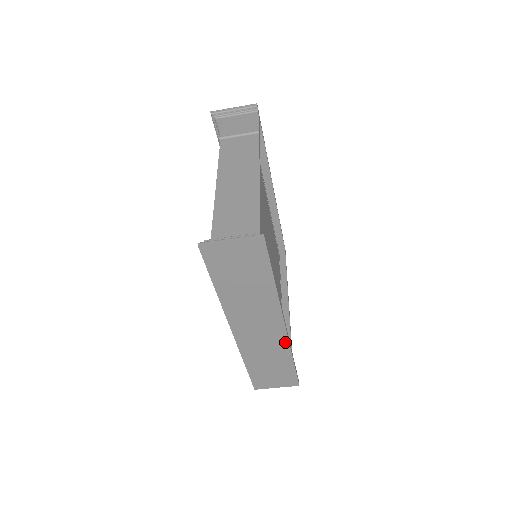
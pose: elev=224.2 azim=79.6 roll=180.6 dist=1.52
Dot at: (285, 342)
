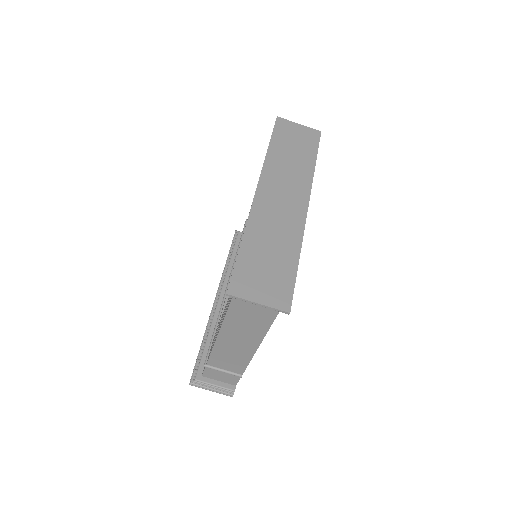
Dot at: (301, 226)
